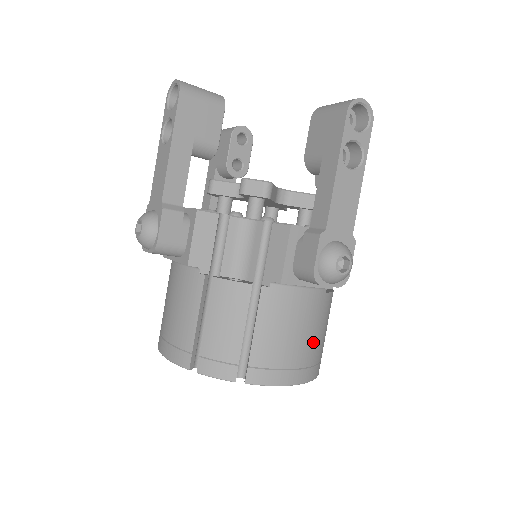
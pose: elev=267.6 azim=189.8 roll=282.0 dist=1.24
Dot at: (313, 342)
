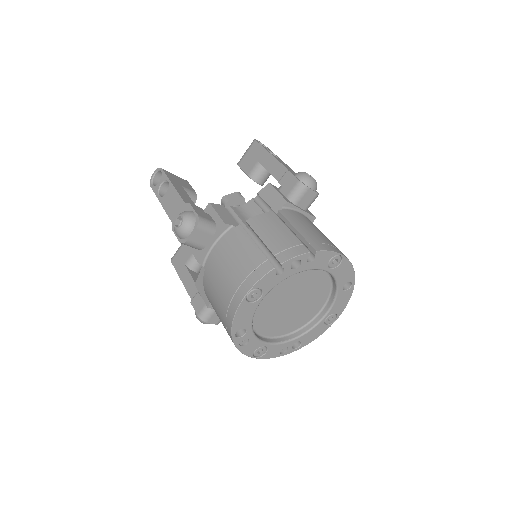
Dot at: occluded
